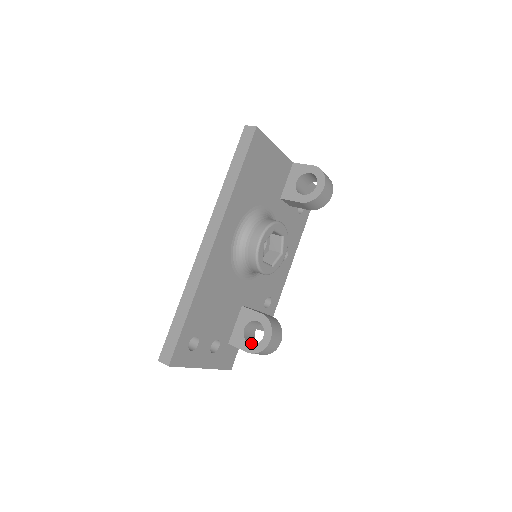
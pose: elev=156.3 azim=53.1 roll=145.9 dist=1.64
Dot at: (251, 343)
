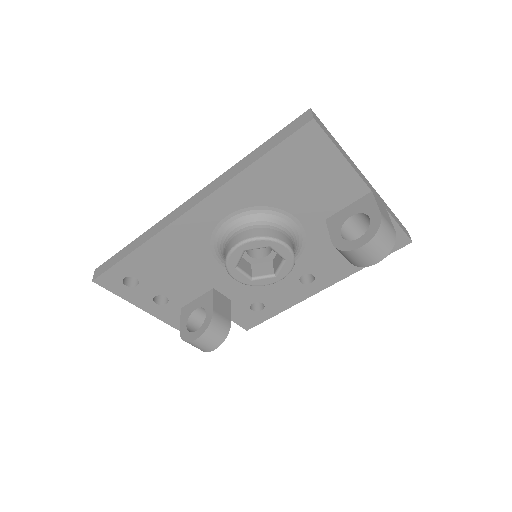
Dot at: (192, 326)
